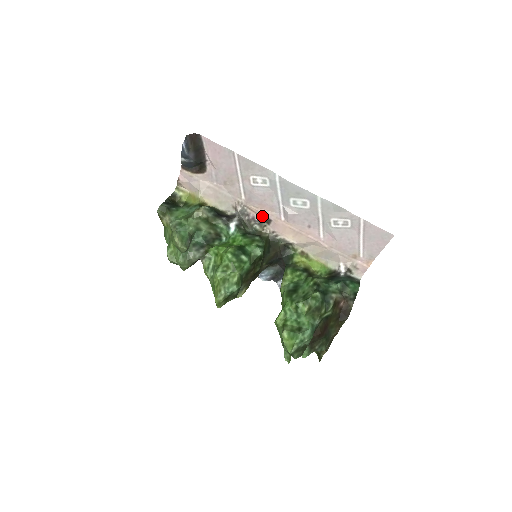
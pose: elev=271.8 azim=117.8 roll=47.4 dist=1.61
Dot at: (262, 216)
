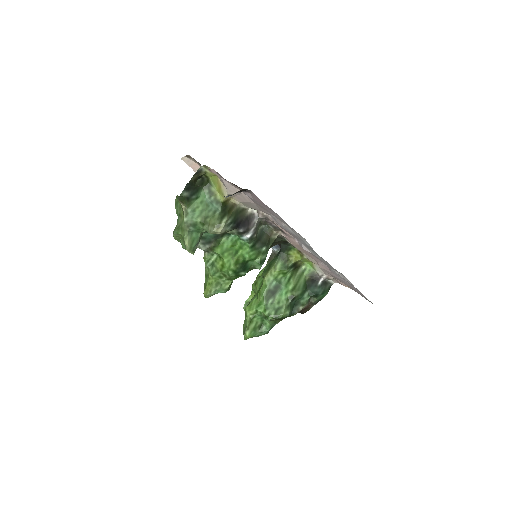
Dot at: occluded
